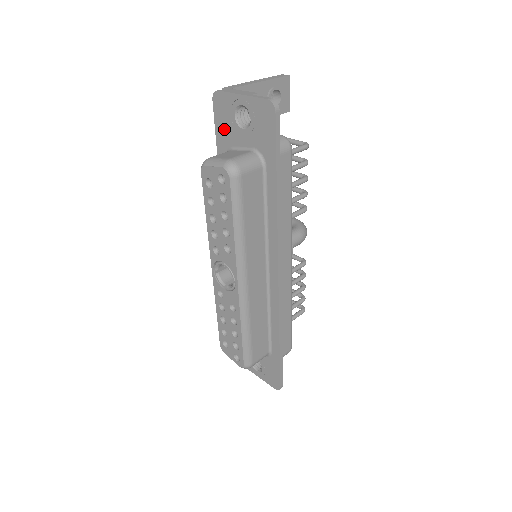
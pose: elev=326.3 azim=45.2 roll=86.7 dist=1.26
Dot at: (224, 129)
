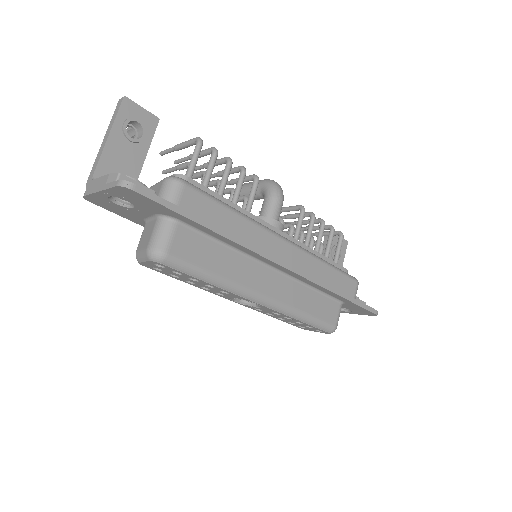
Dot at: (123, 213)
